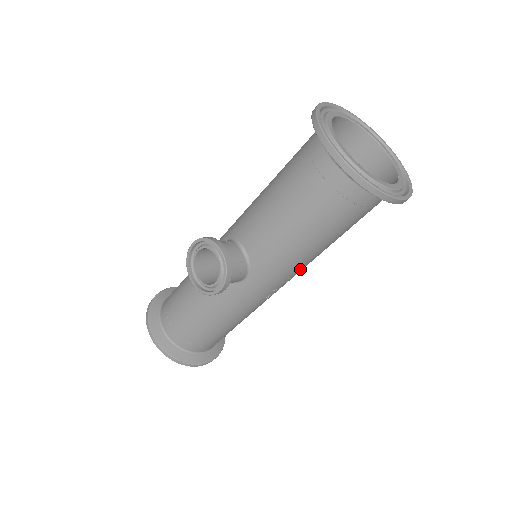
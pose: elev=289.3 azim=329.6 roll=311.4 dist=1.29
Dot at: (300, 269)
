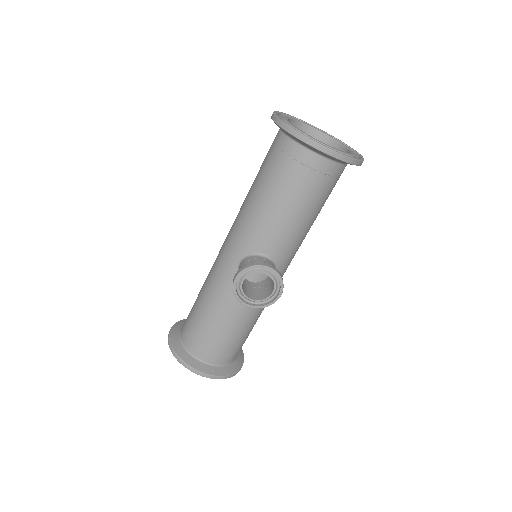
Dot at: occluded
